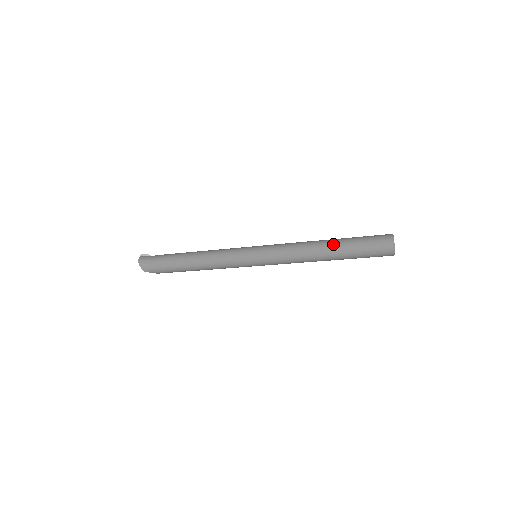
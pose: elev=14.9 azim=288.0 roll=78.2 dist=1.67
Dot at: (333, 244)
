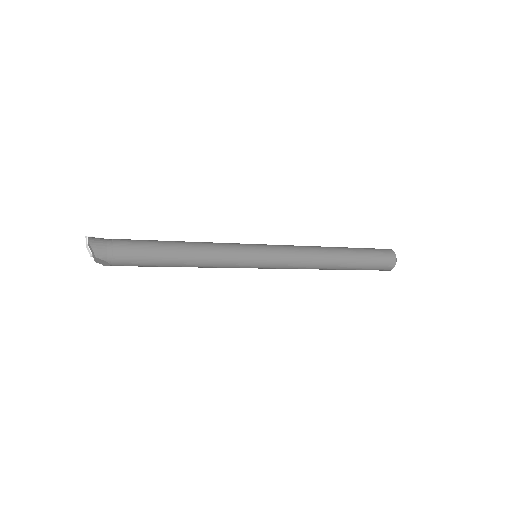
Dot at: (344, 250)
